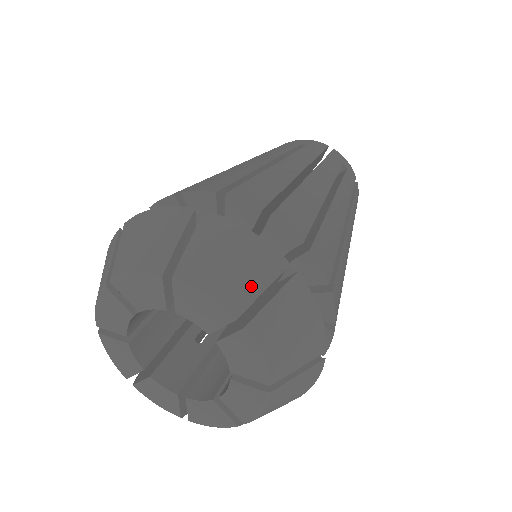
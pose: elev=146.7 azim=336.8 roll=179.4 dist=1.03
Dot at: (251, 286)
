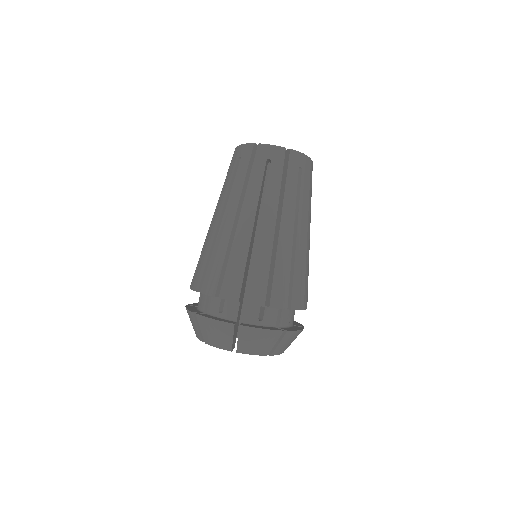
Dot at: (227, 339)
